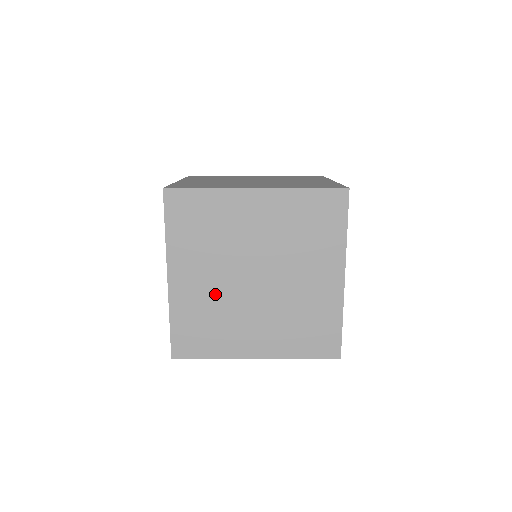
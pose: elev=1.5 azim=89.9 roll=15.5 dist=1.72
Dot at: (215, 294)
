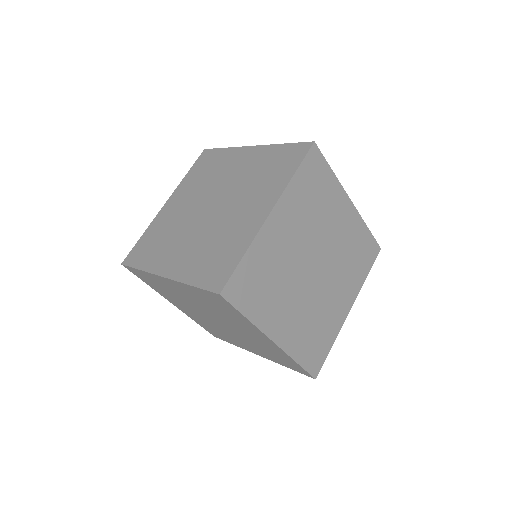
Dot at: (179, 218)
